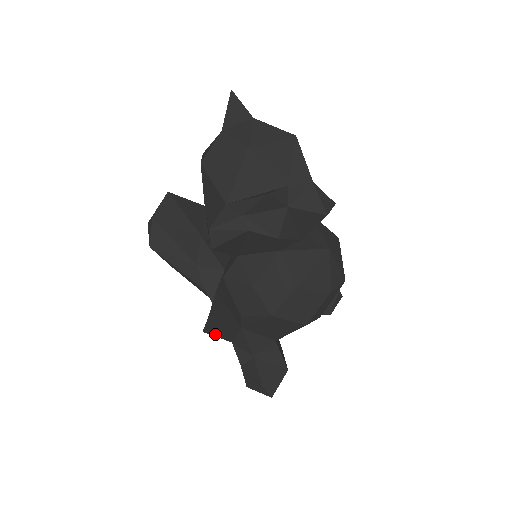
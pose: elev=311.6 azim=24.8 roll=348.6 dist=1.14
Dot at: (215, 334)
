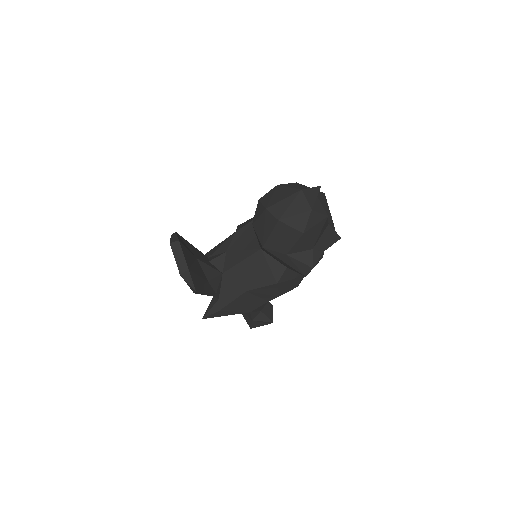
Dot at: (226, 315)
